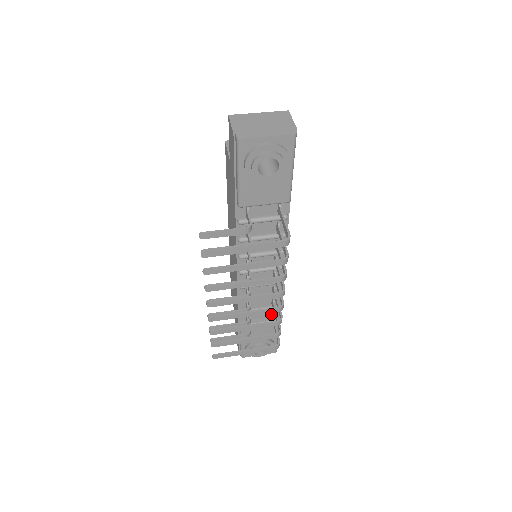
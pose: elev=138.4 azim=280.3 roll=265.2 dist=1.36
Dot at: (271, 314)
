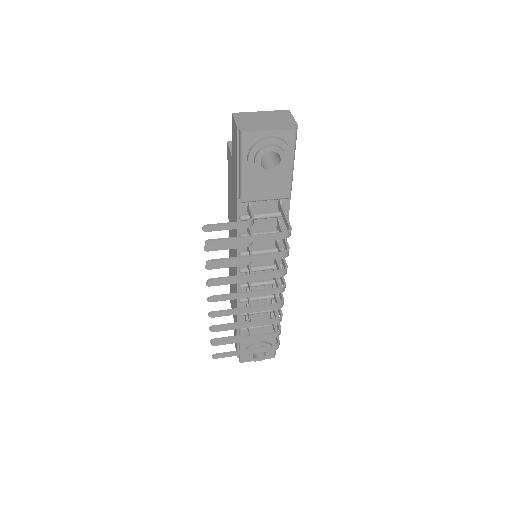
Dot at: (270, 316)
